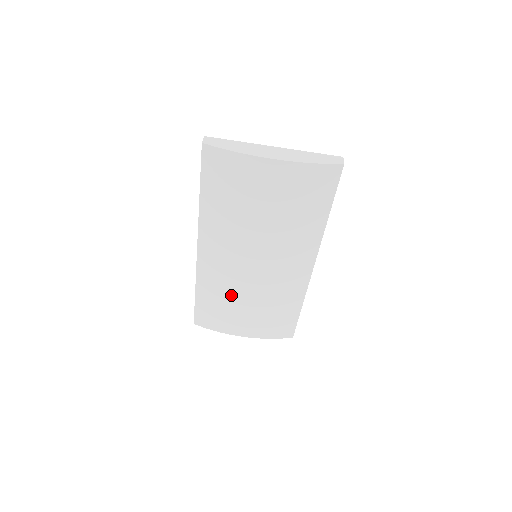
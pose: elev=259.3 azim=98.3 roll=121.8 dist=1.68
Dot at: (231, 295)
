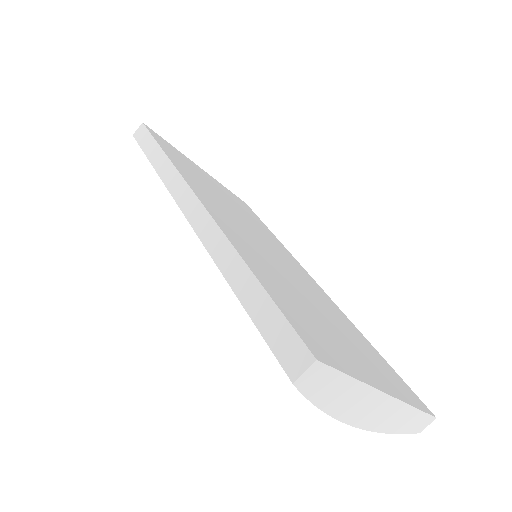
Dot at: occluded
